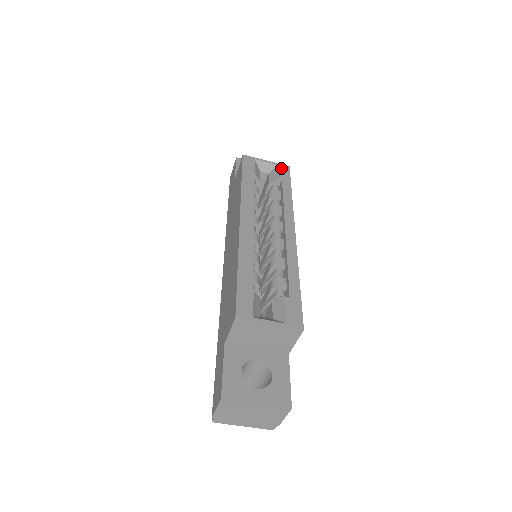
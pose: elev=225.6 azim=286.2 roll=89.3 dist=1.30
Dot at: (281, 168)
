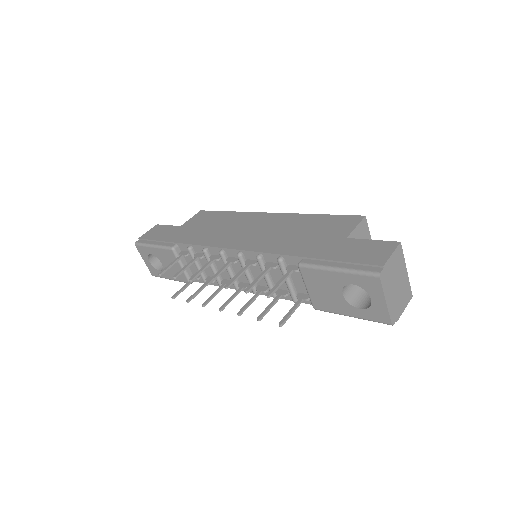
Dot at: occluded
